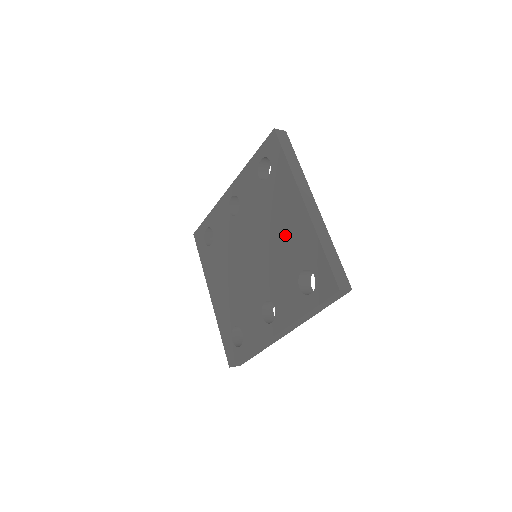
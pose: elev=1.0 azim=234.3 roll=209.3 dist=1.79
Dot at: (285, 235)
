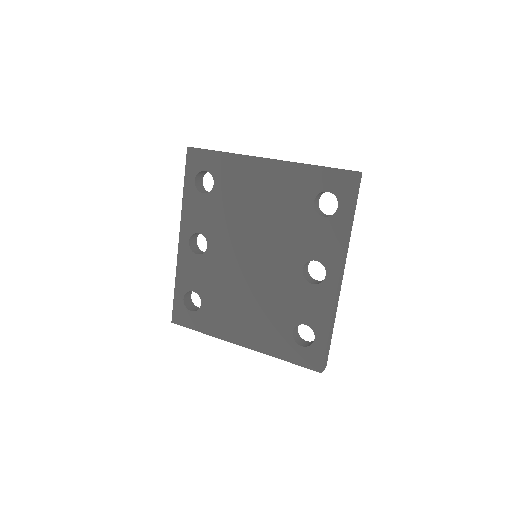
Dot at: (272, 199)
